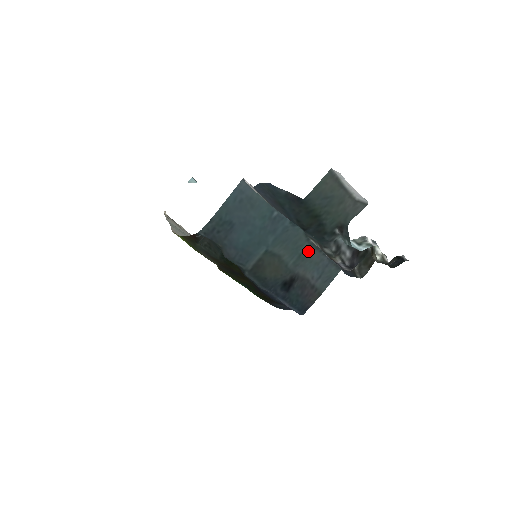
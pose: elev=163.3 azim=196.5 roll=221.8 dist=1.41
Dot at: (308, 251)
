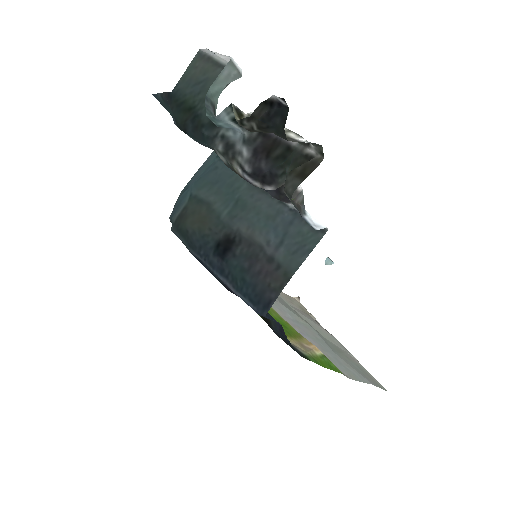
Dot at: (250, 196)
